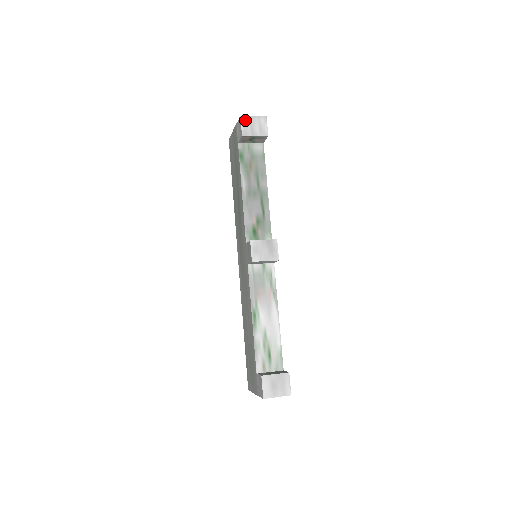
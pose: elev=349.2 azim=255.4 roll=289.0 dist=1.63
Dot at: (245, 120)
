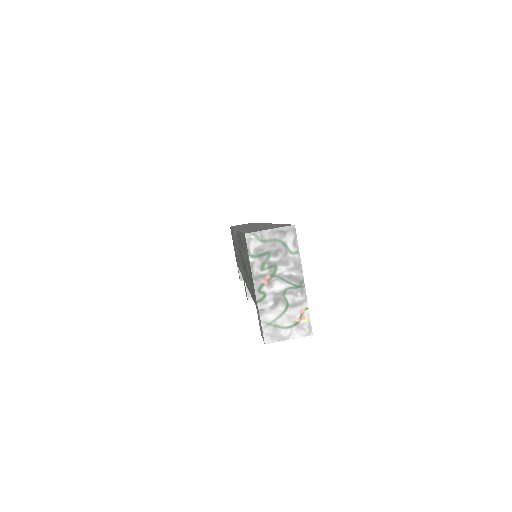
Dot at: (272, 341)
